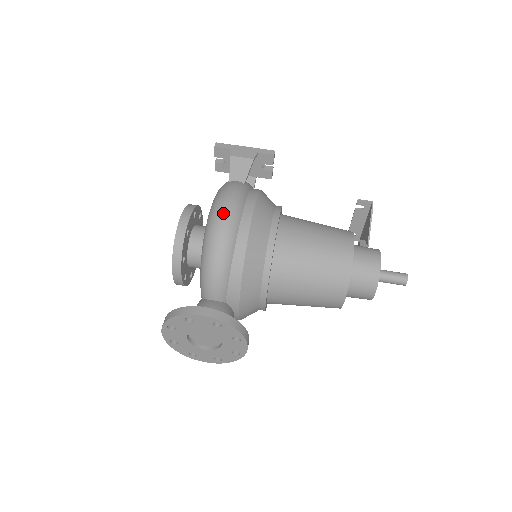
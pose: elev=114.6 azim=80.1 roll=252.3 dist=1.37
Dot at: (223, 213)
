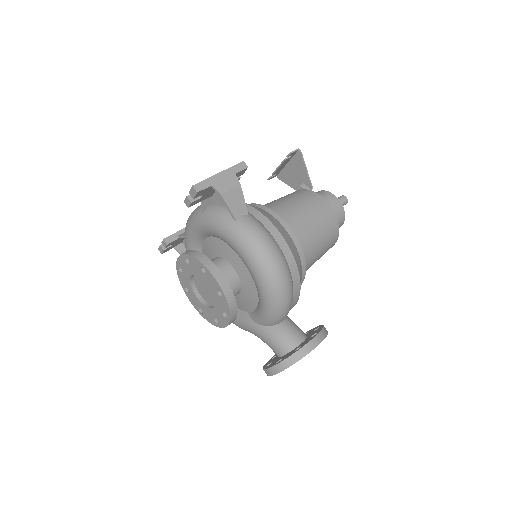
Dot at: (275, 262)
